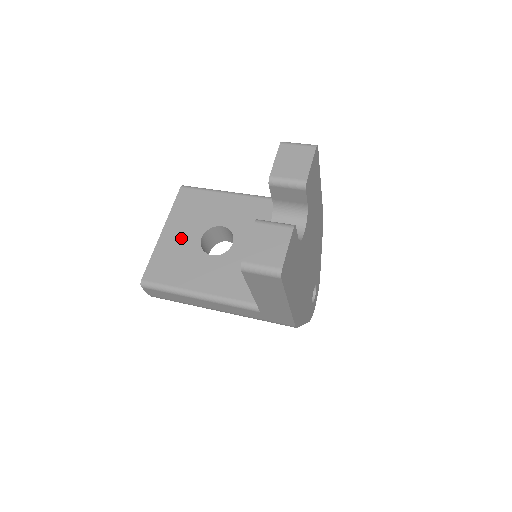
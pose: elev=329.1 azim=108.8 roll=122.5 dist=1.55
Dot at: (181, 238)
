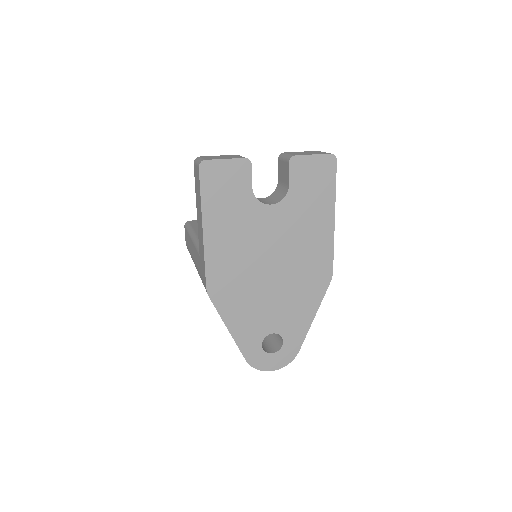
Dot at: occluded
